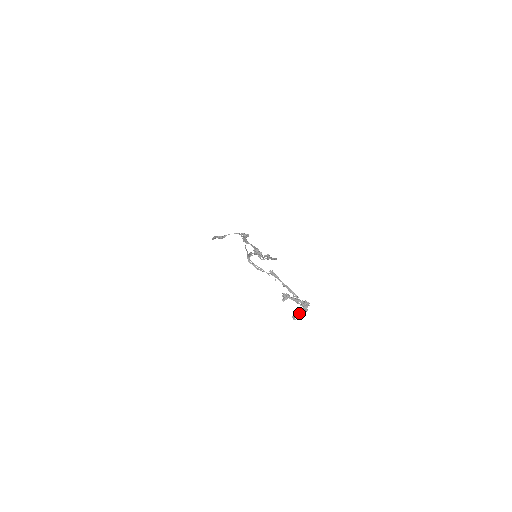
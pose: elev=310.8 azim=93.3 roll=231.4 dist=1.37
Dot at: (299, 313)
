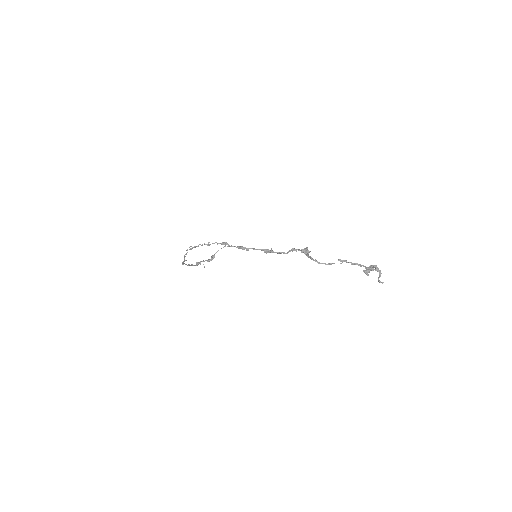
Dot at: (379, 277)
